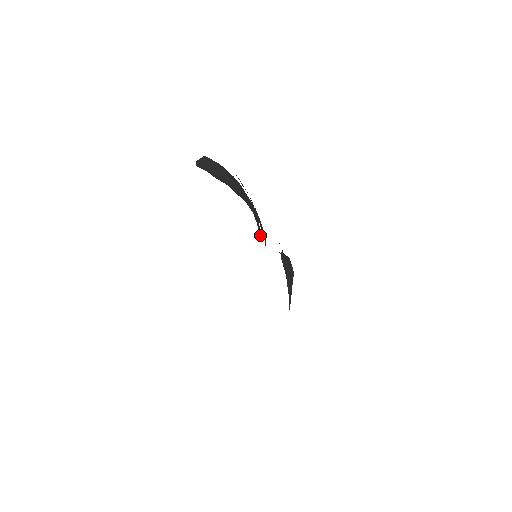
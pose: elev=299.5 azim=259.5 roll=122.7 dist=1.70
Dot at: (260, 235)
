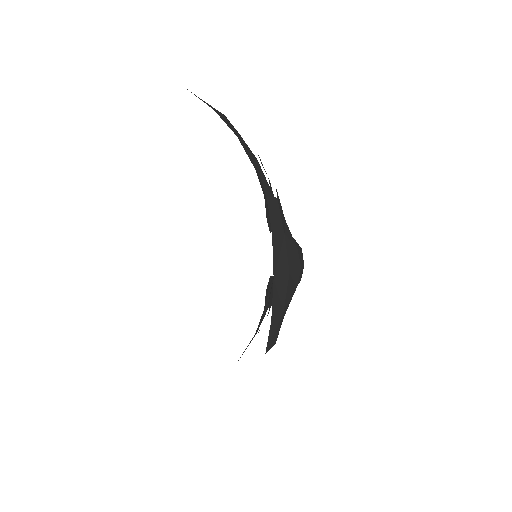
Dot at: (269, 226)
